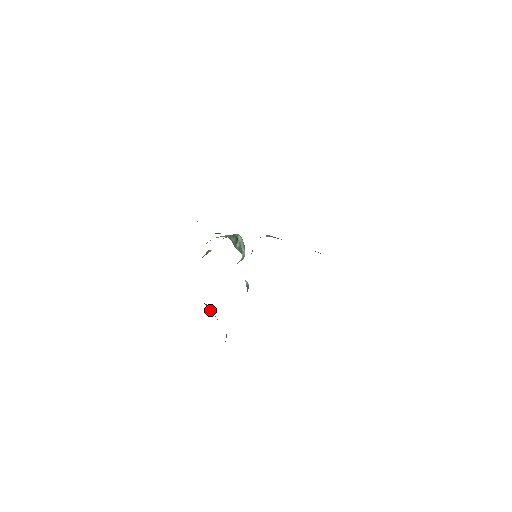
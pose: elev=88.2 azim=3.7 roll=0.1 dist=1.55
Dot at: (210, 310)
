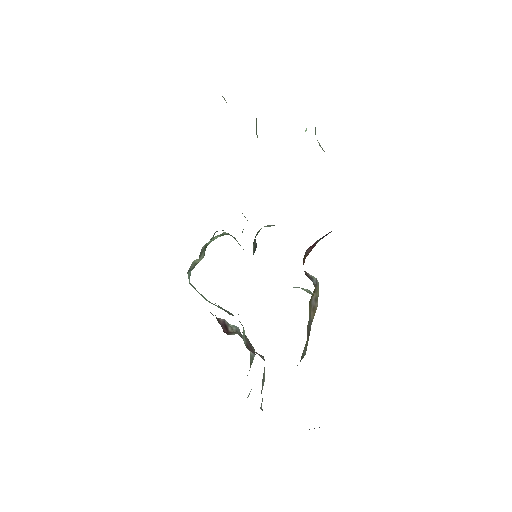
Dot at: (225, 327)
